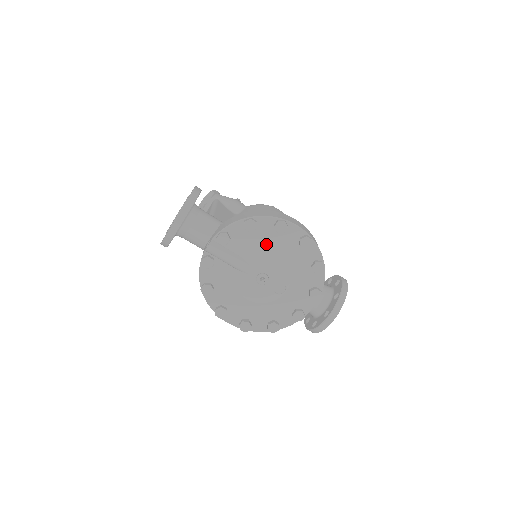
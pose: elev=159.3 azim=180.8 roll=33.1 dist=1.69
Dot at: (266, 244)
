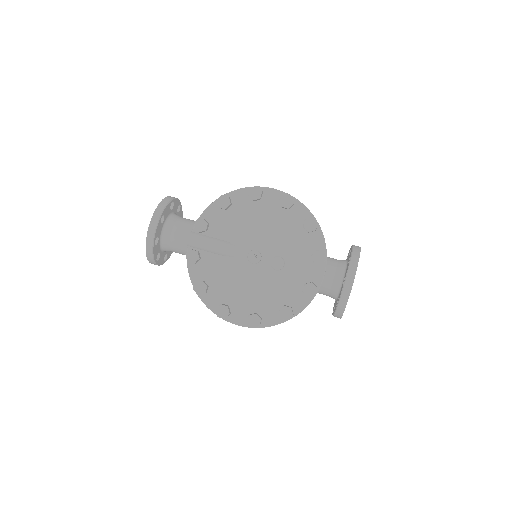
Dot at: (247, 219)
